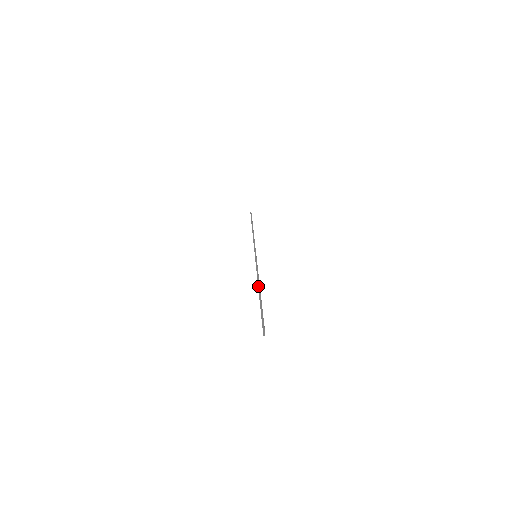
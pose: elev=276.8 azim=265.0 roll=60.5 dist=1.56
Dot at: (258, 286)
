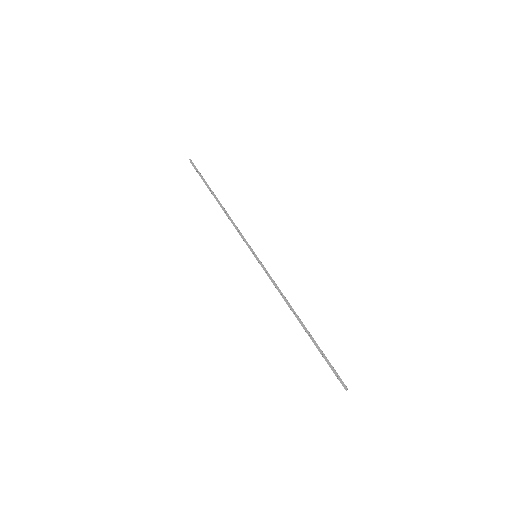
Dot at: (297, 317)
